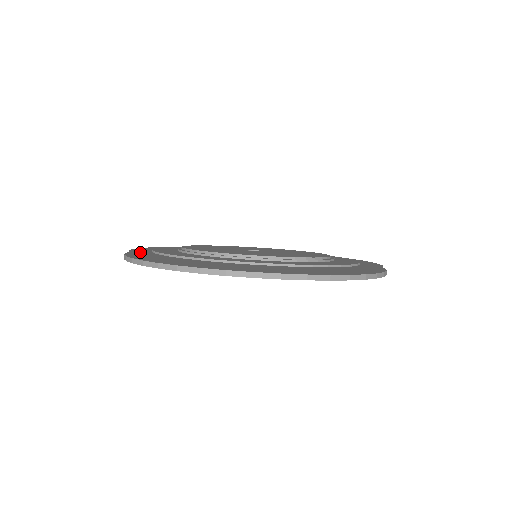
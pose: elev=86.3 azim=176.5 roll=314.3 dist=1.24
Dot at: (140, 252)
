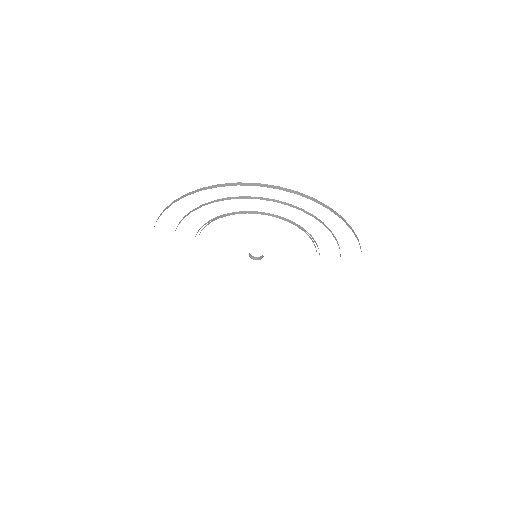
Dot at: occluded
